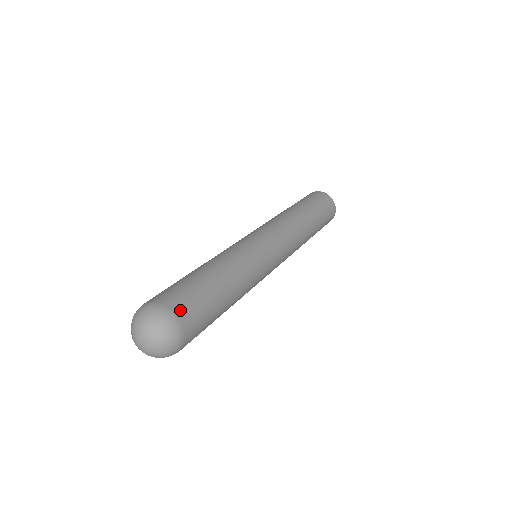
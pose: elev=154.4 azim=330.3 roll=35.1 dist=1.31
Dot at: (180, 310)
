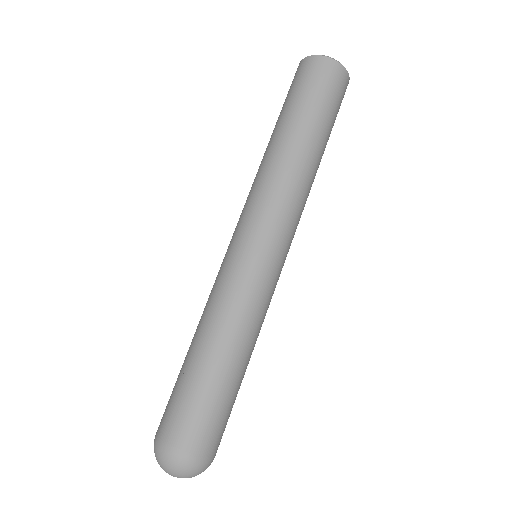
Dot at: occluded
